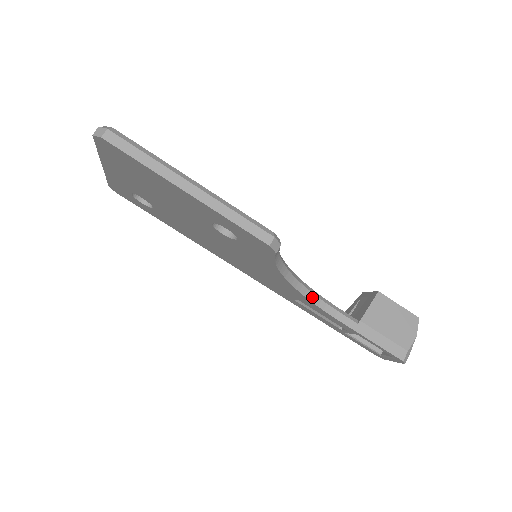
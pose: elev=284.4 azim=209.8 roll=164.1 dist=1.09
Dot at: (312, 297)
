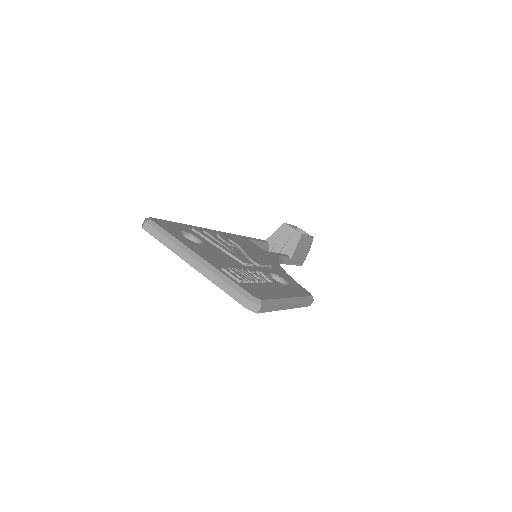
Dot at: occluded
